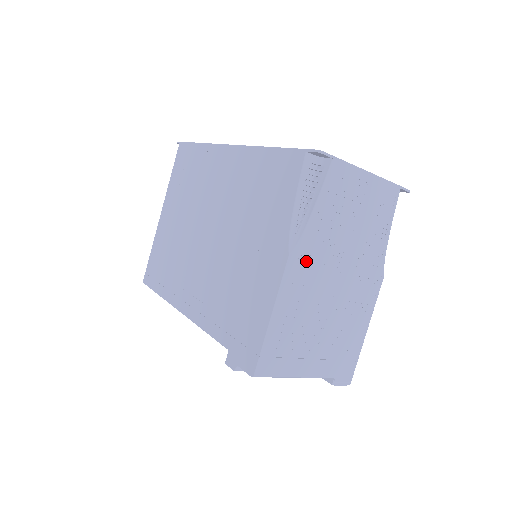
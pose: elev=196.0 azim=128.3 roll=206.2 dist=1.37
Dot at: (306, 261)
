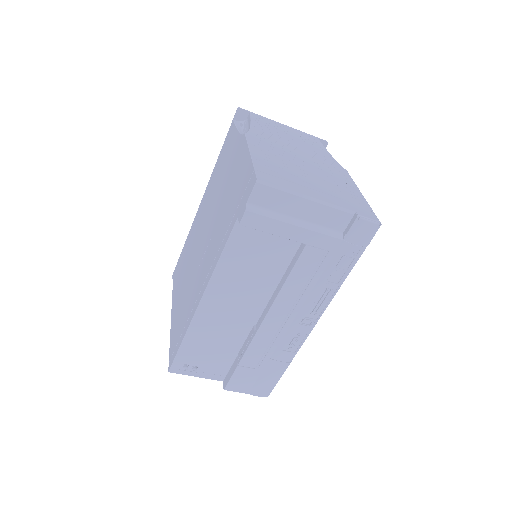
Dot at: (262, 141)
